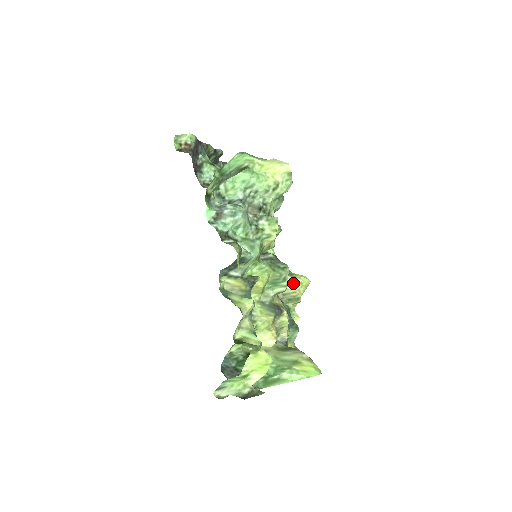
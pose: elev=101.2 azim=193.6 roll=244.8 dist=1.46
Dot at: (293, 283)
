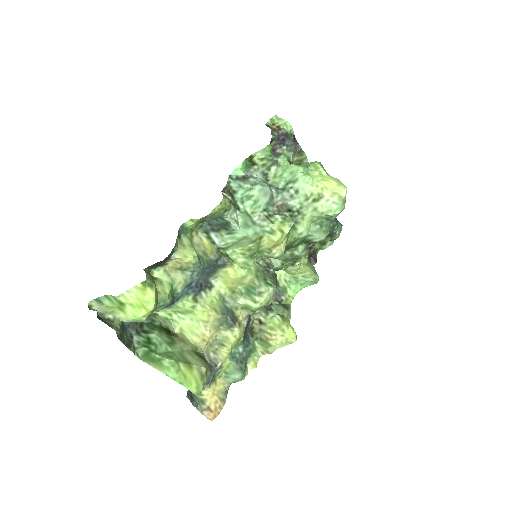
Dot at: (276, 324)
